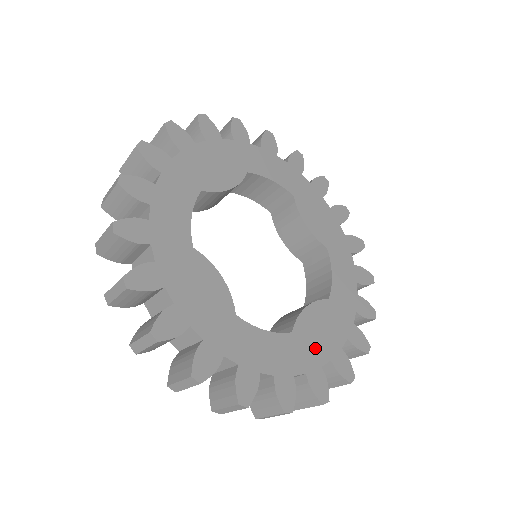
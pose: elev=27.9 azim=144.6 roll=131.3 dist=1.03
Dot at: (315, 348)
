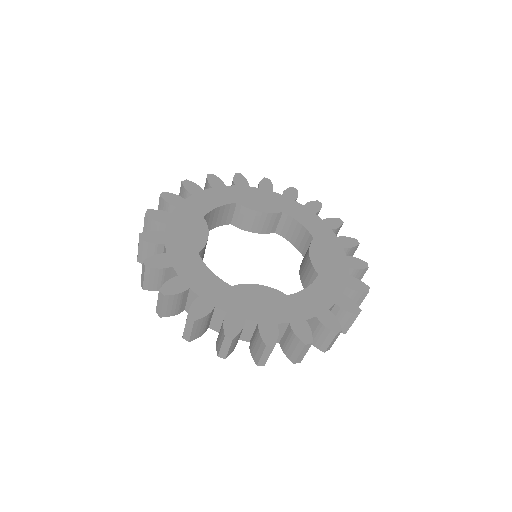
Dot at: (336, 270)
